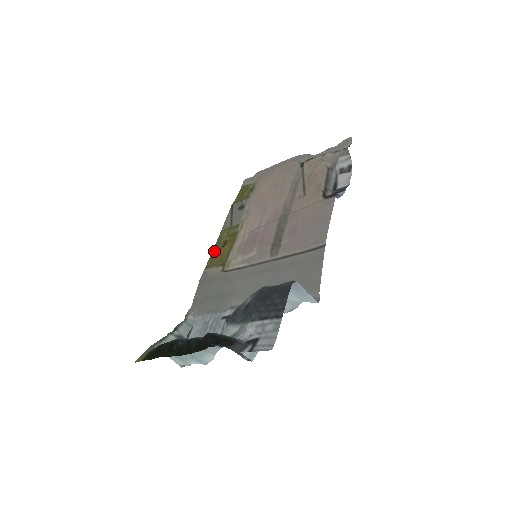
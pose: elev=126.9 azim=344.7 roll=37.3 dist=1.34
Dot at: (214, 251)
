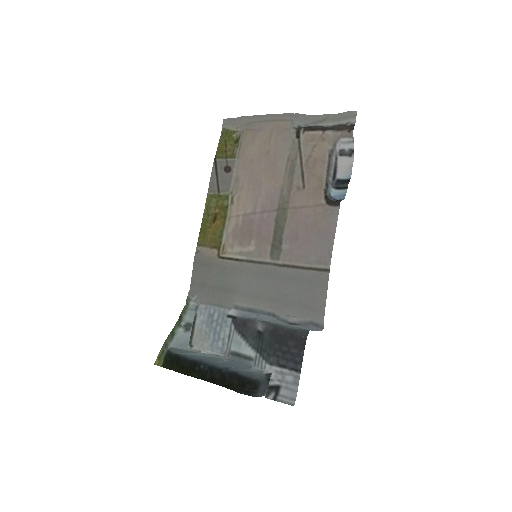
Dot at: (204, 224)
